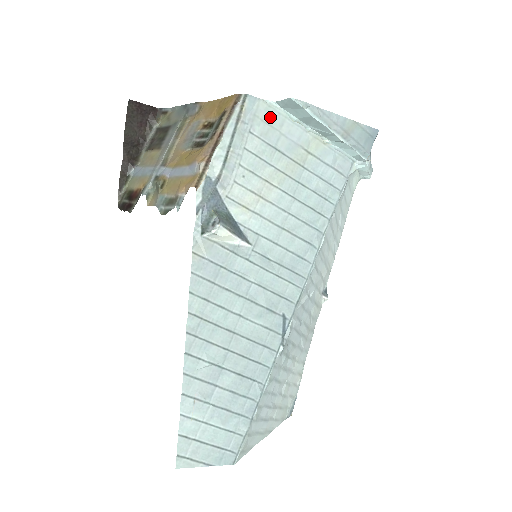
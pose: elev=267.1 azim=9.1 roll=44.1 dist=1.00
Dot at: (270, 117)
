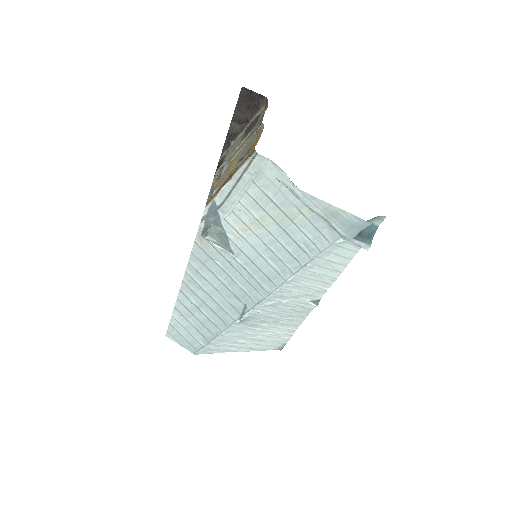
Dot at: (274, 175)
